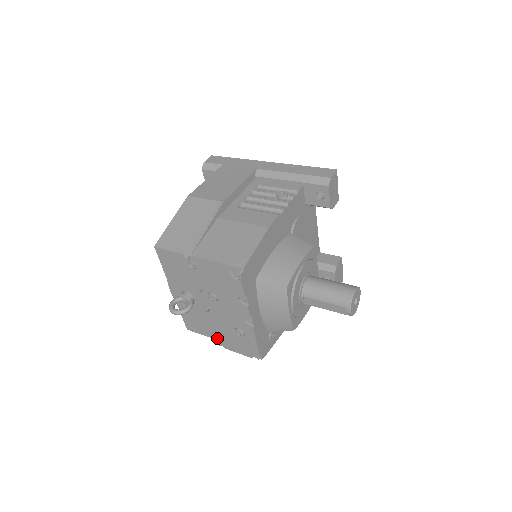
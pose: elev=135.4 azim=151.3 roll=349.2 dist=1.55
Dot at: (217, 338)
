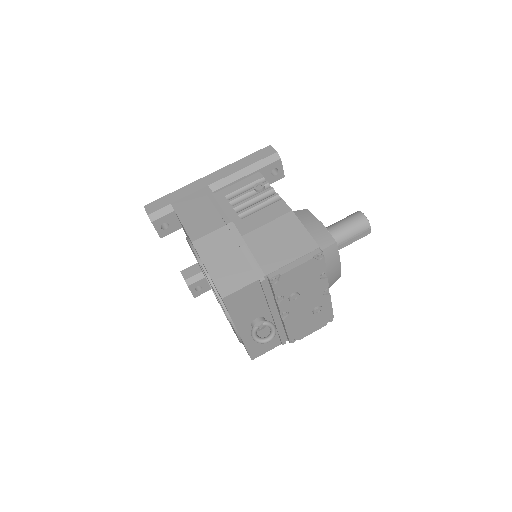
Dot at: (292, 337)
